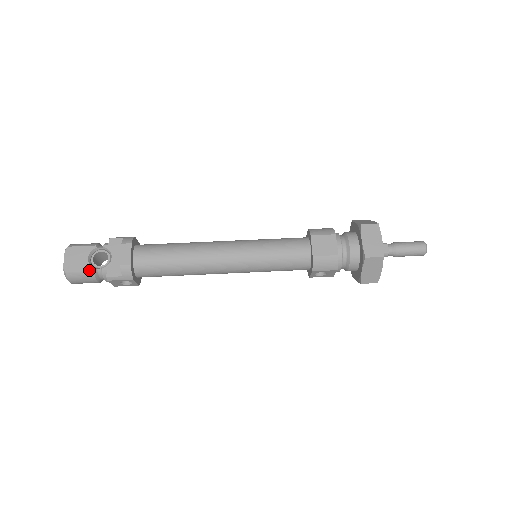
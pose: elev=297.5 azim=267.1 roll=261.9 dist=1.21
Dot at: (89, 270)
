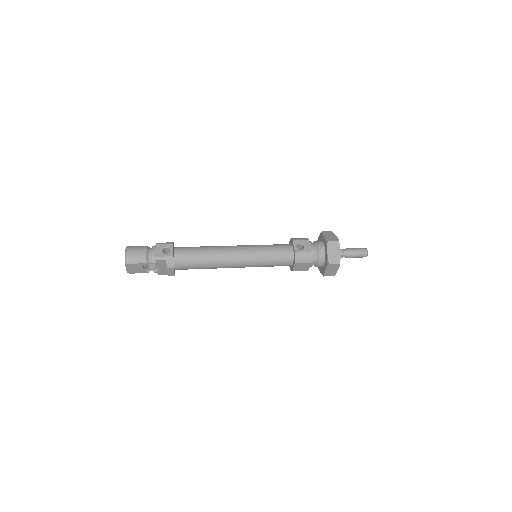
Dot at: (144, 246)
